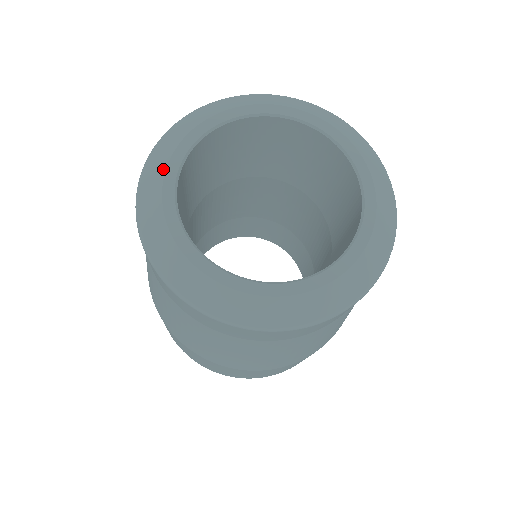
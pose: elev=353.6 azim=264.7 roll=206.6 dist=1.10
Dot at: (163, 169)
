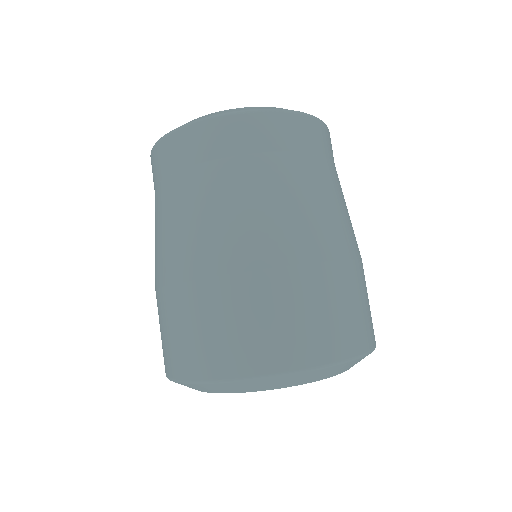
Dot at: occluded
